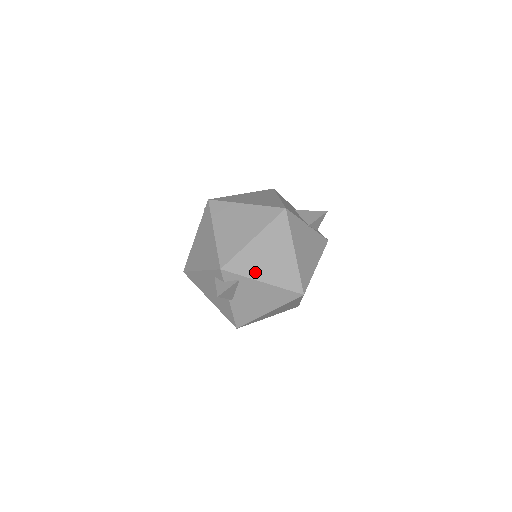
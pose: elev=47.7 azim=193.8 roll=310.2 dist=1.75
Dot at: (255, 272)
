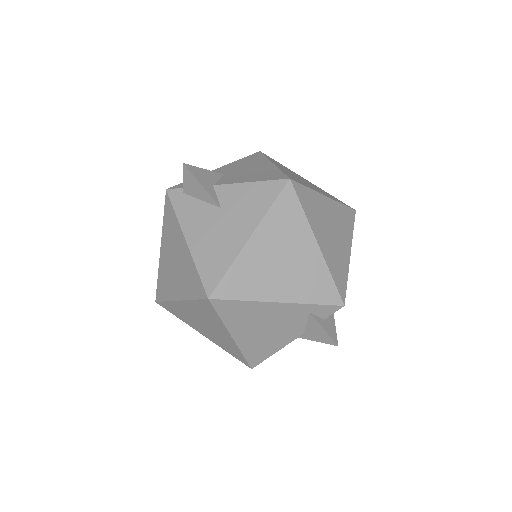
Dot at: occluded
